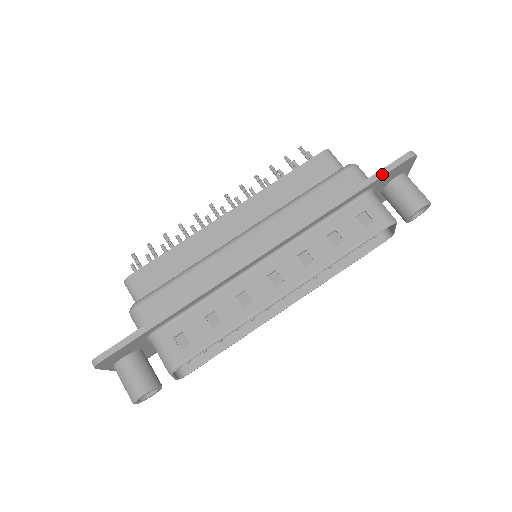
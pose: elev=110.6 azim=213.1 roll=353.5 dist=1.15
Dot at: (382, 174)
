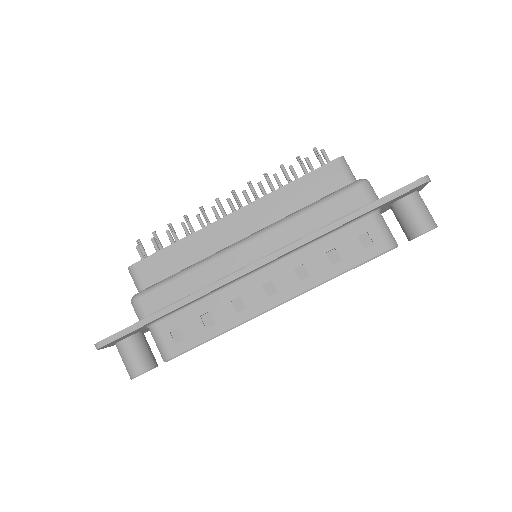
Dot at: (391, 198)
